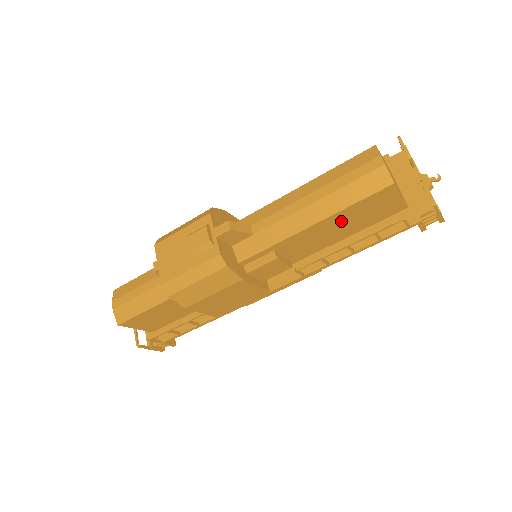
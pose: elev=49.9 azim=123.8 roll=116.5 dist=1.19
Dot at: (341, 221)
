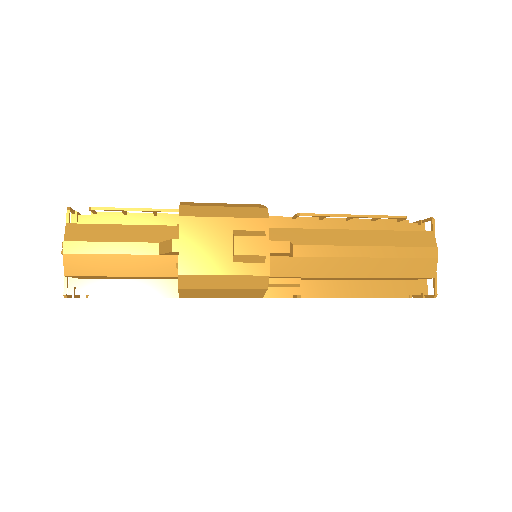
Dot at: (369, 278)
